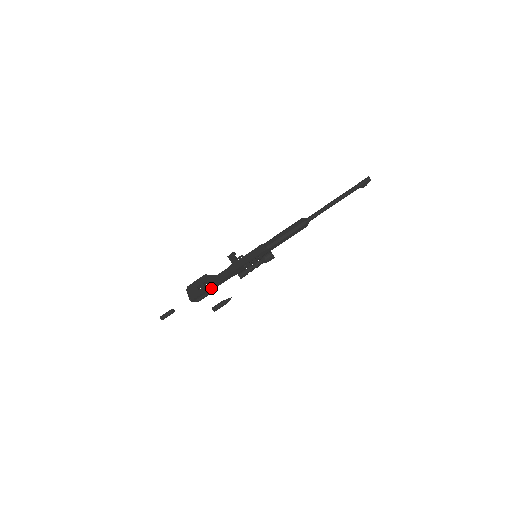
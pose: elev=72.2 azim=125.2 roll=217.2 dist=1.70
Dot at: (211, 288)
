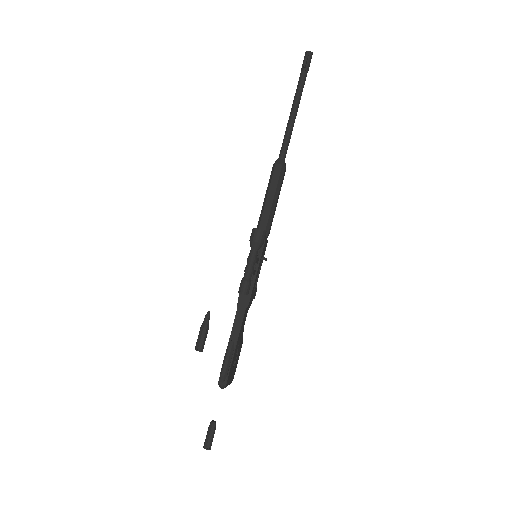
Dot at: (230, 345)
